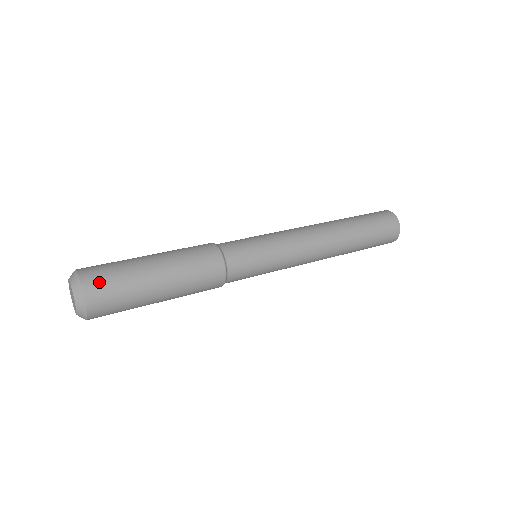
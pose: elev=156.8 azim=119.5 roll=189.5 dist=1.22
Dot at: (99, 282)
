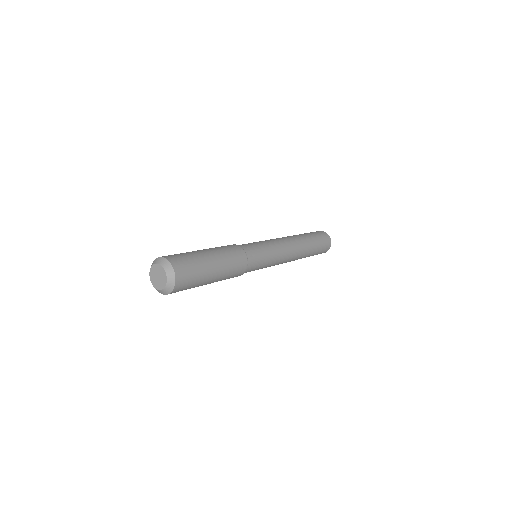
Dot at: (172, 256)
